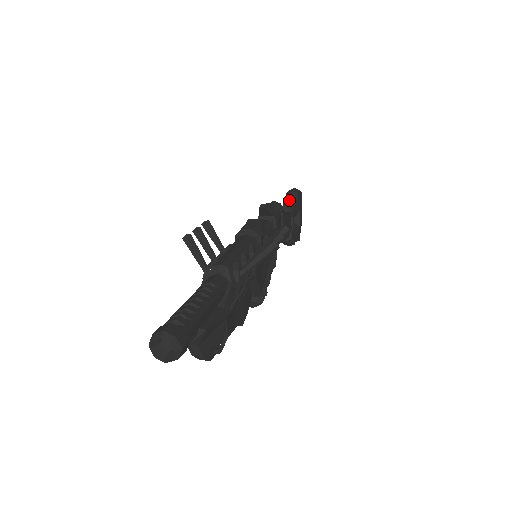
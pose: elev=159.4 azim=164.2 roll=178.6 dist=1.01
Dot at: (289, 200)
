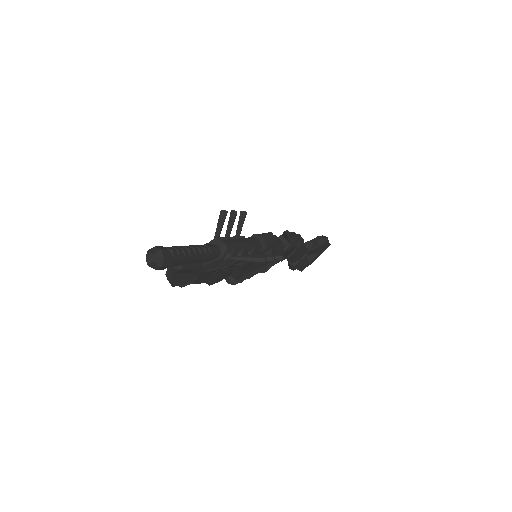
Dot at: (315, 242)
